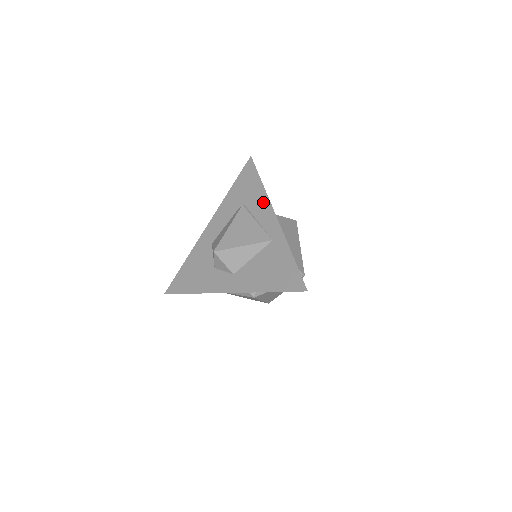
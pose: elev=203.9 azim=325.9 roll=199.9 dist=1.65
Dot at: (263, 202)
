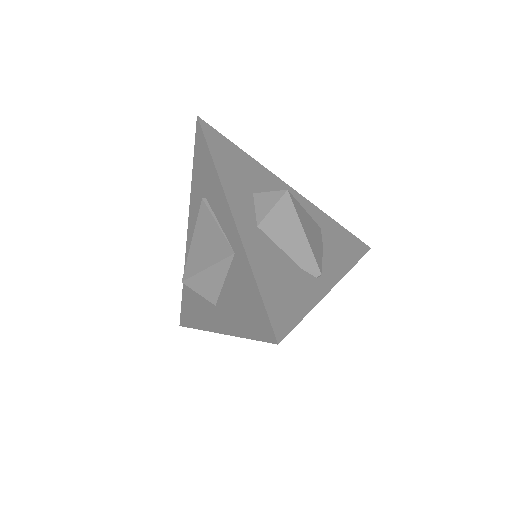
Dot at: (217, 190)
